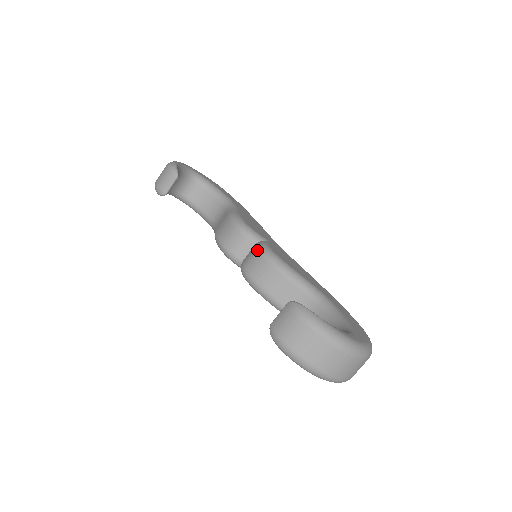
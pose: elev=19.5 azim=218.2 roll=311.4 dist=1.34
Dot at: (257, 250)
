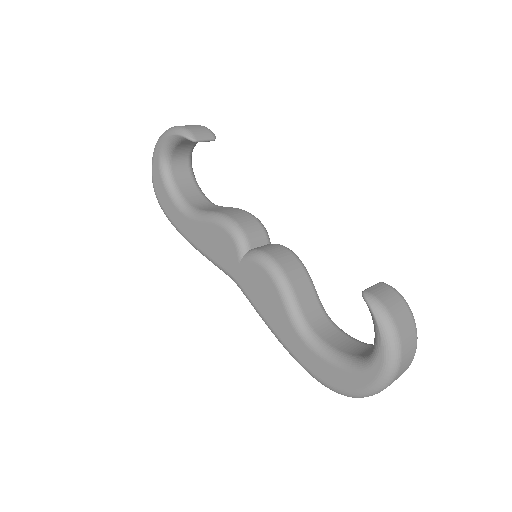
Dot at: (283, 246)
